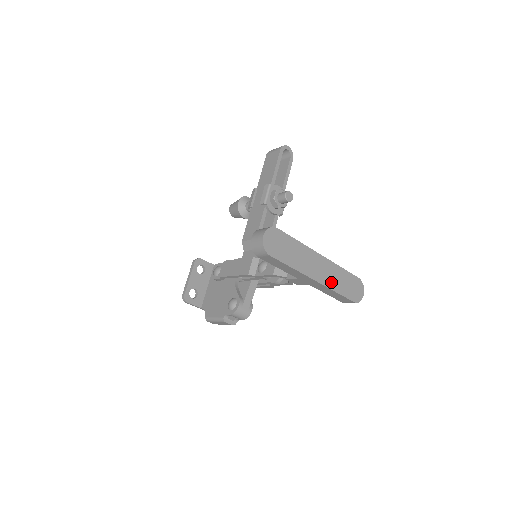
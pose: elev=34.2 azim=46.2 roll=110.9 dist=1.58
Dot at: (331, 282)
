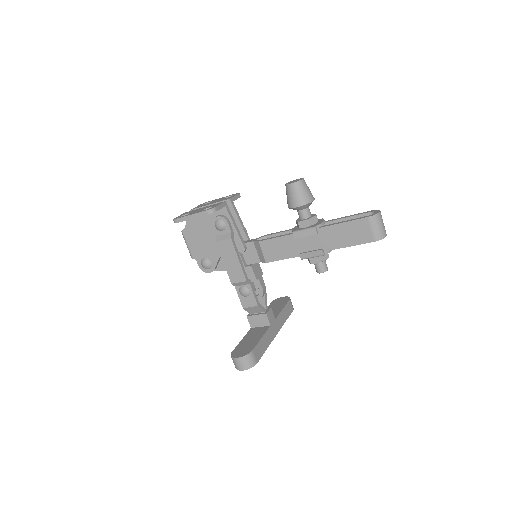
Dot at: occluded
